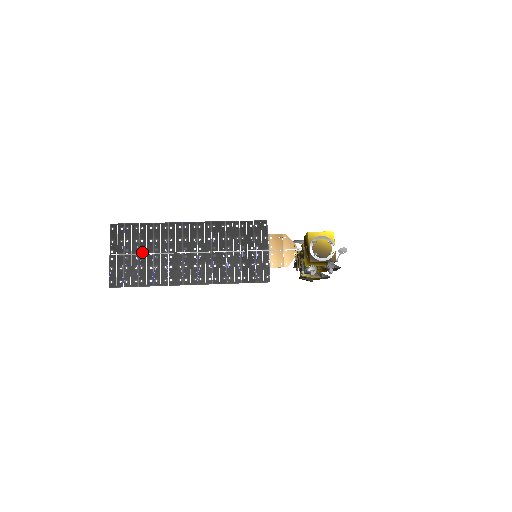
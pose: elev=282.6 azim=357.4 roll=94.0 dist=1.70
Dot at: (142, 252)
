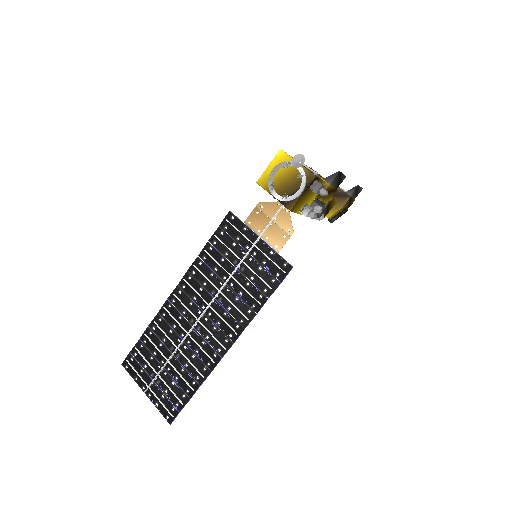
Dot at: (164, 363)
